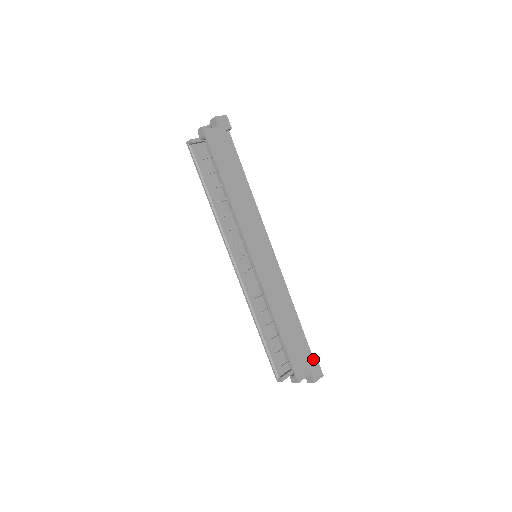
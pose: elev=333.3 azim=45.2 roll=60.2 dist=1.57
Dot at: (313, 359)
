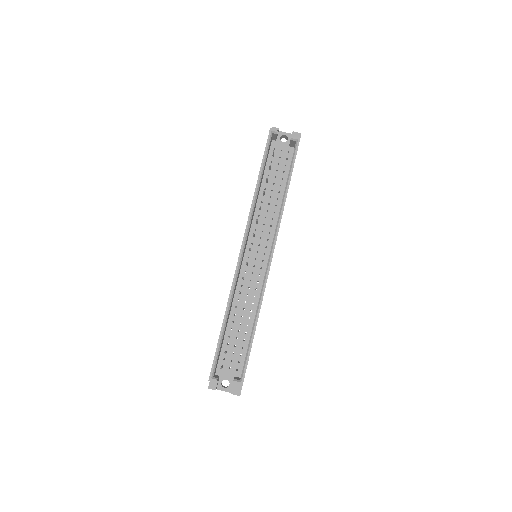
Dot at: occluded
